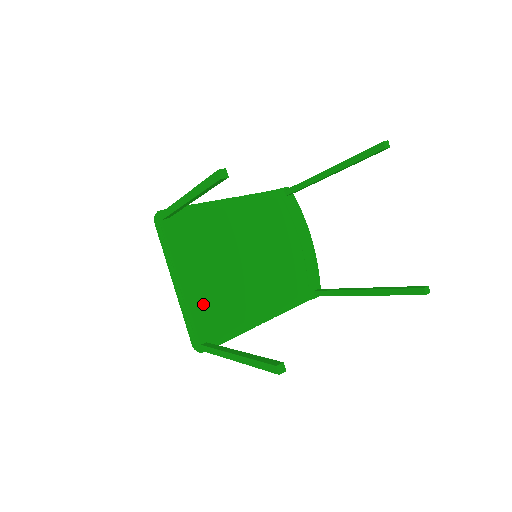
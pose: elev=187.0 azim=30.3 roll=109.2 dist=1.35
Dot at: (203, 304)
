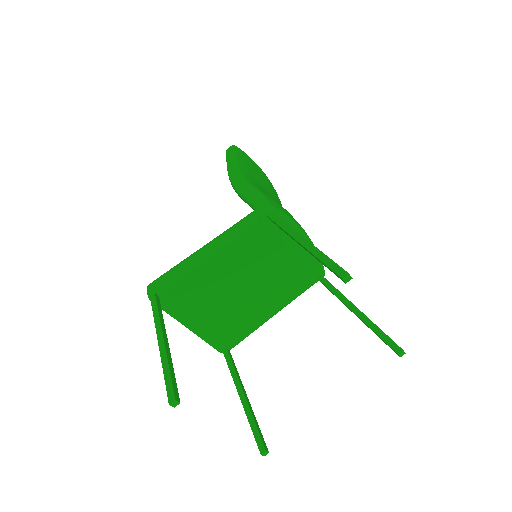
Dot at: (215, 331)
